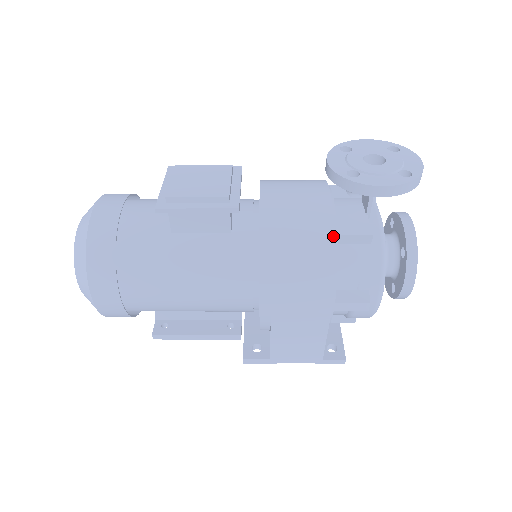
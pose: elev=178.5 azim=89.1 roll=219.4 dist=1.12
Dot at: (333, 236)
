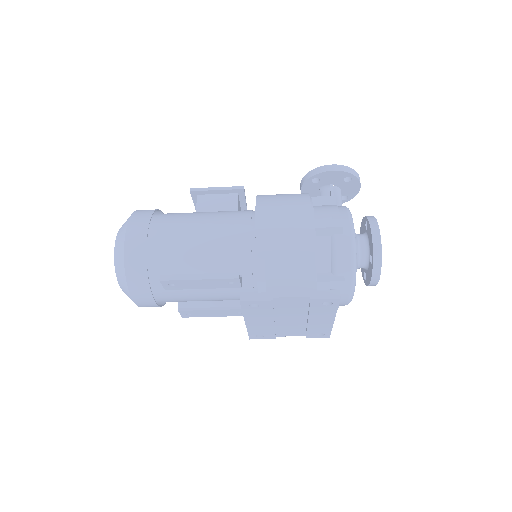
Dot at: (307, 193)
